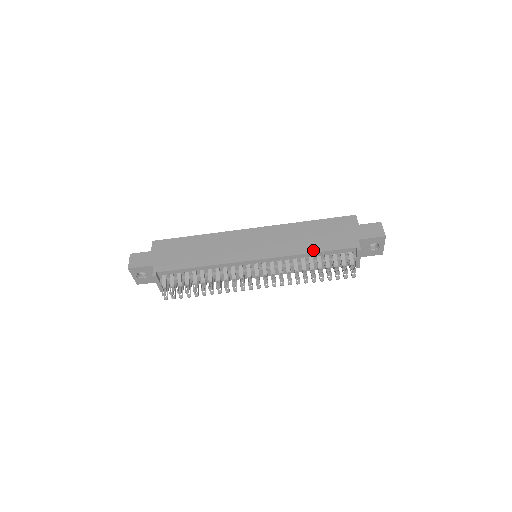
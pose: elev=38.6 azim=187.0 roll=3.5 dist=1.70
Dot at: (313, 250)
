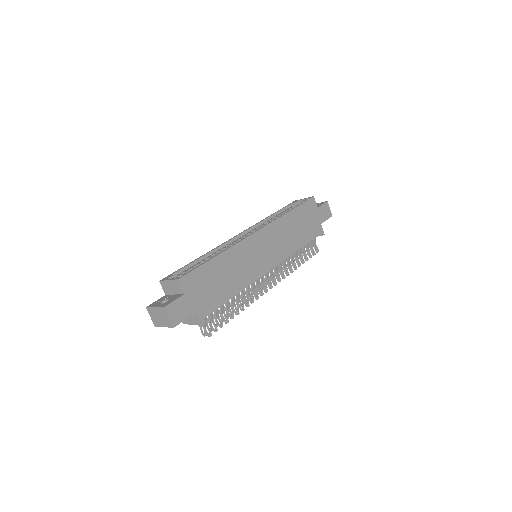
Dot at: (302, 244)
